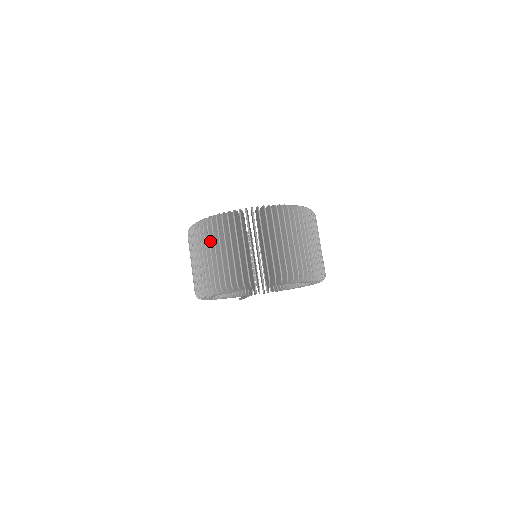
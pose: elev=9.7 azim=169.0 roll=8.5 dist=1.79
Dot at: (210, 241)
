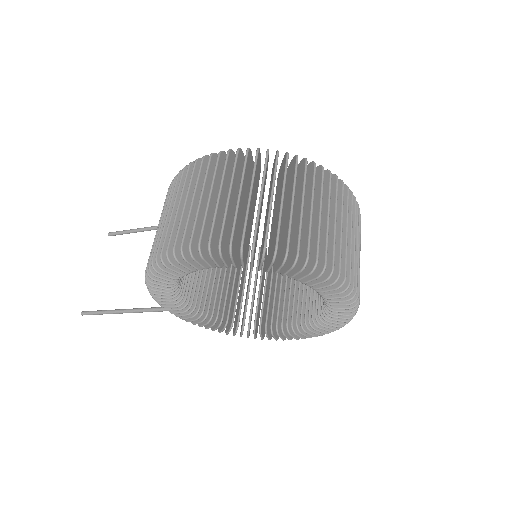
Dot at: (295, 184)
